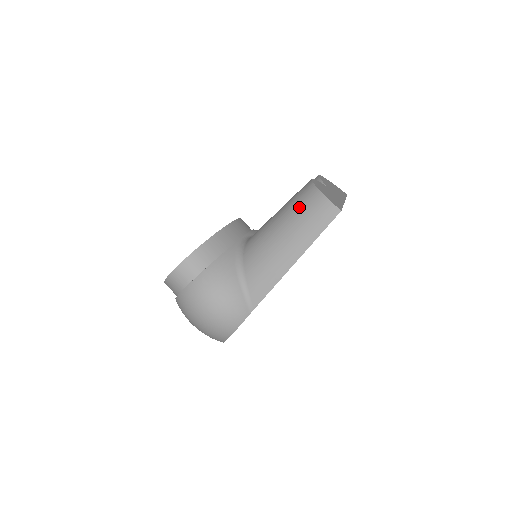
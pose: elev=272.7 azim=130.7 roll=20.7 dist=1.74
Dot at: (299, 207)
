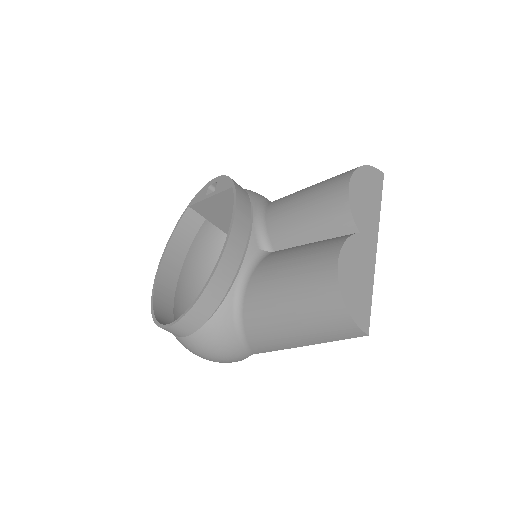
Dot at: (316, 308)
